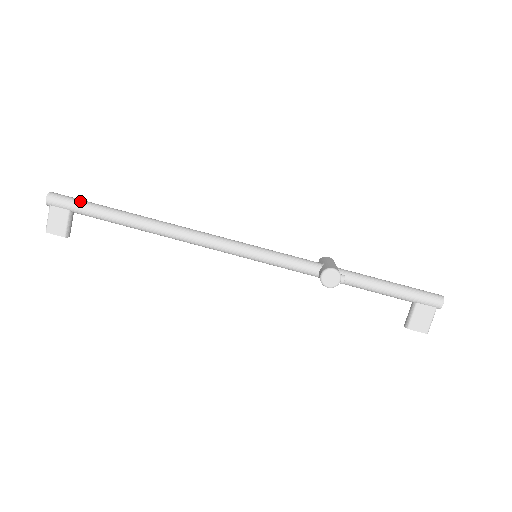
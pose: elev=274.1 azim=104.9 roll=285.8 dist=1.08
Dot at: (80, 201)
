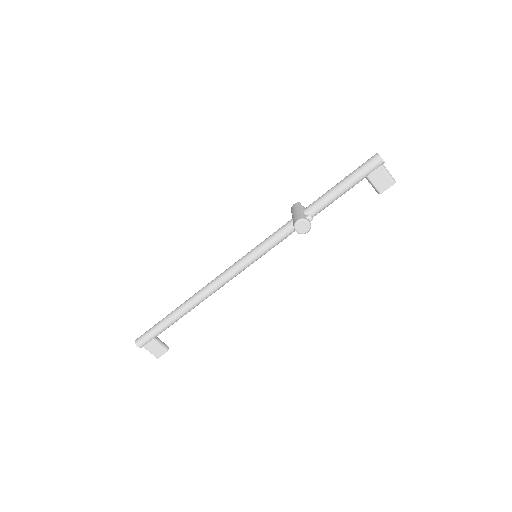
Dot at: (151, 330)
